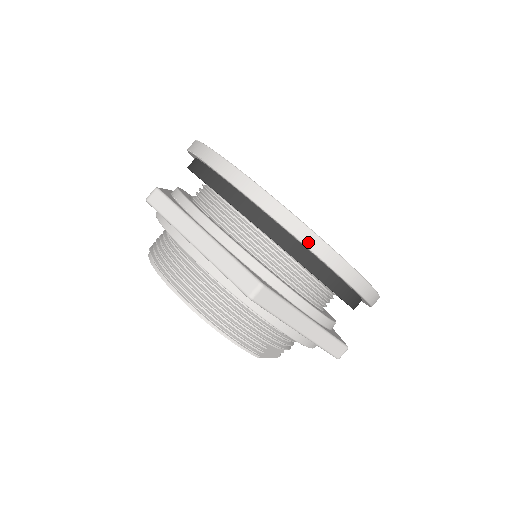
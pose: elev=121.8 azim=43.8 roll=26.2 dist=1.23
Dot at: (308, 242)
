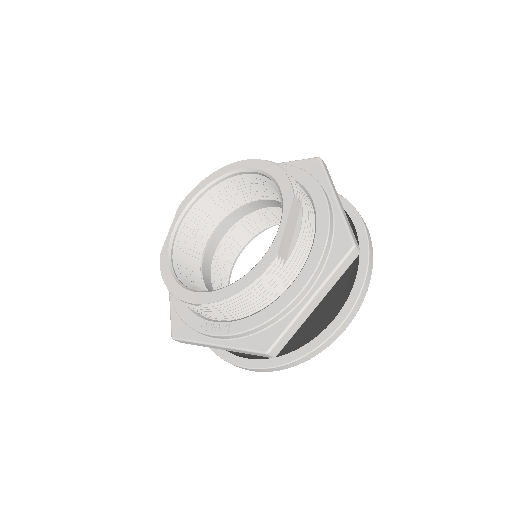
Dot at: (341, 196)
